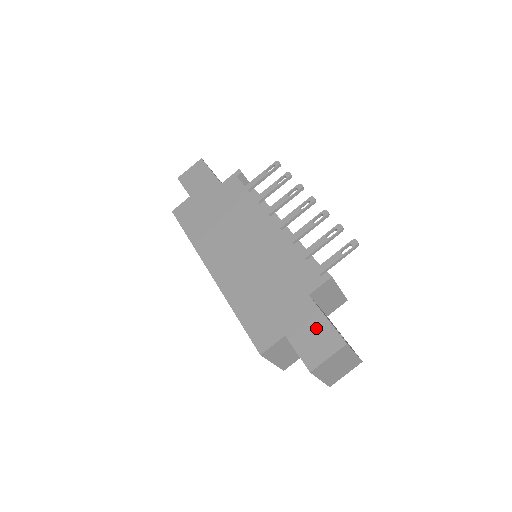
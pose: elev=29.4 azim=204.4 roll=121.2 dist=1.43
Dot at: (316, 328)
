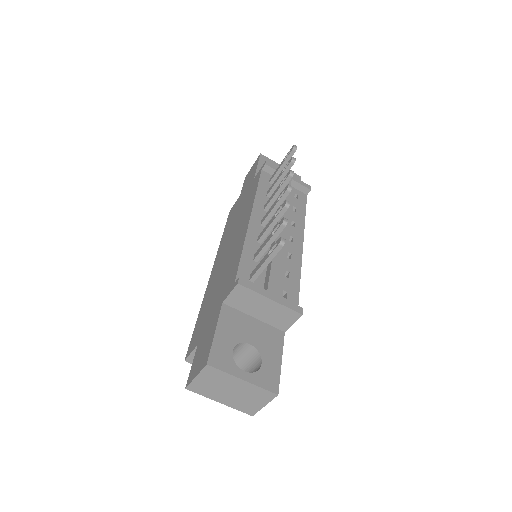
Dot at: (207, 341)
